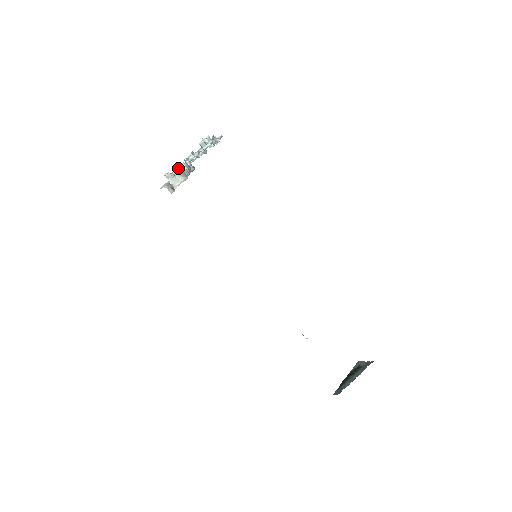
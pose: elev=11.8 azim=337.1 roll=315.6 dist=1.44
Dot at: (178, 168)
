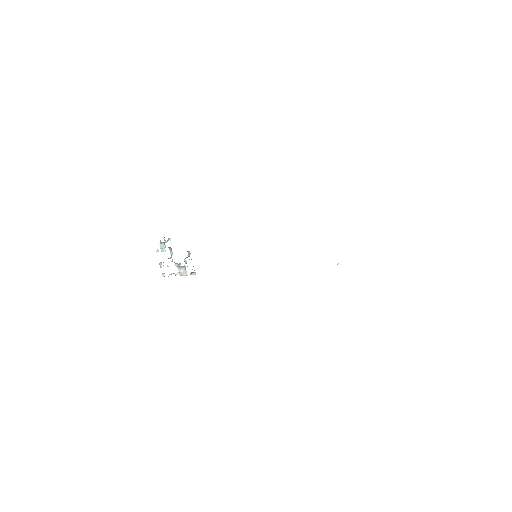
Dot at: occluded
